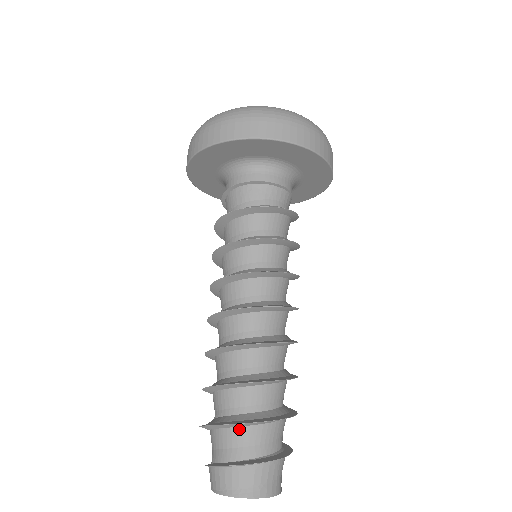
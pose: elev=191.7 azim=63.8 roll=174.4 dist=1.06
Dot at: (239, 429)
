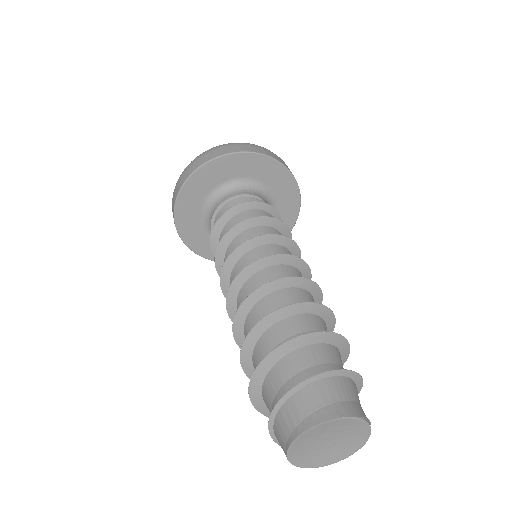
Dot at: (272, 371)
